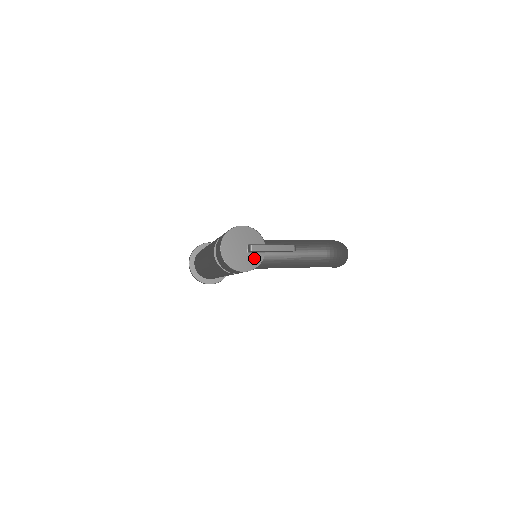
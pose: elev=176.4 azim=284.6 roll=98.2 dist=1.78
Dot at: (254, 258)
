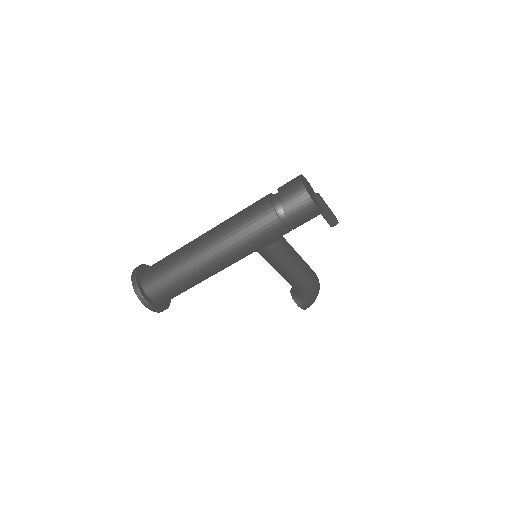
Dot at: (319, 205)
